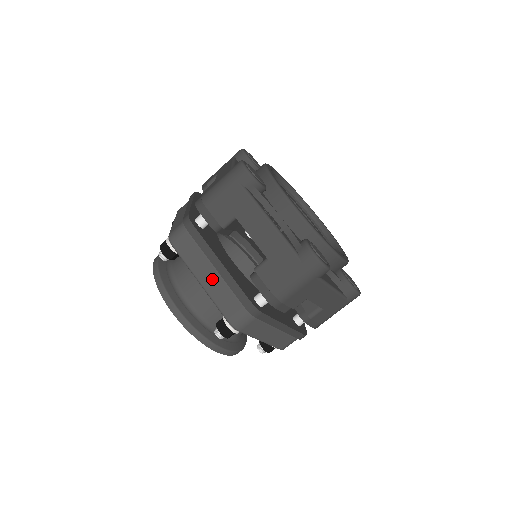
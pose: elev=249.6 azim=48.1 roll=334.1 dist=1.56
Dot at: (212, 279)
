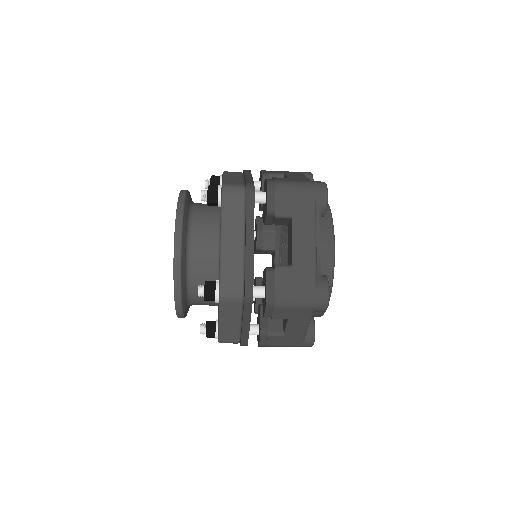
Dot at: (234, 246)
